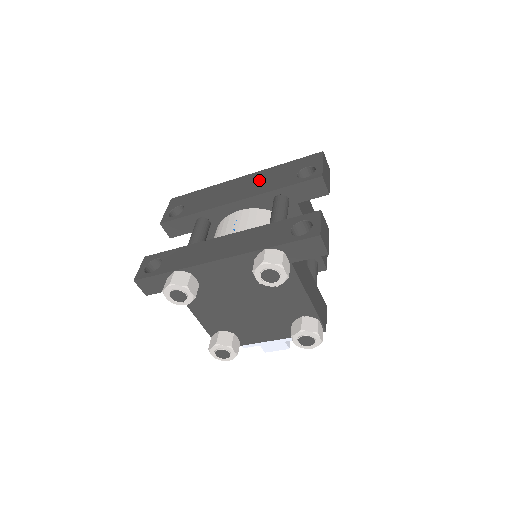
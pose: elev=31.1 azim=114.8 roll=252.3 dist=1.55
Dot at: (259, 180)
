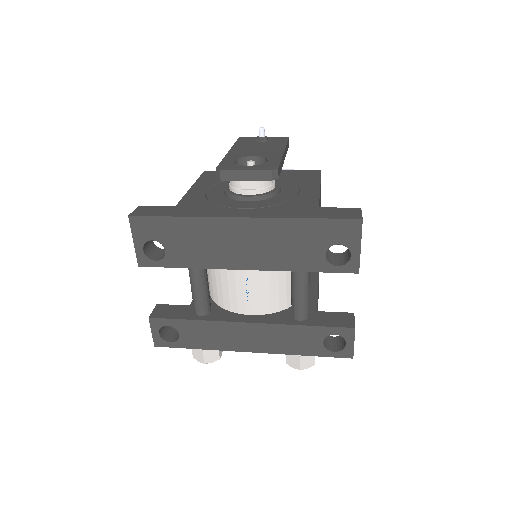
Dot at: (271, 241)
